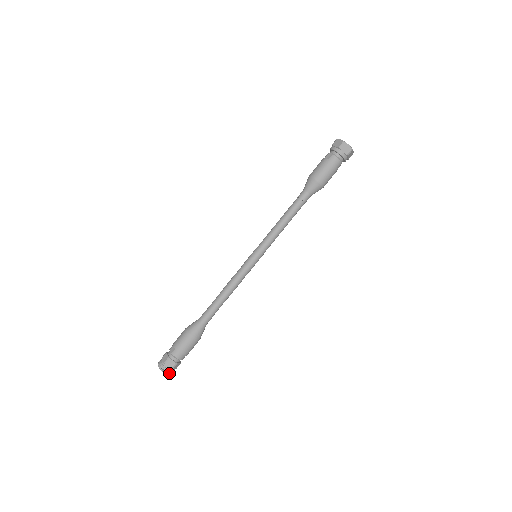
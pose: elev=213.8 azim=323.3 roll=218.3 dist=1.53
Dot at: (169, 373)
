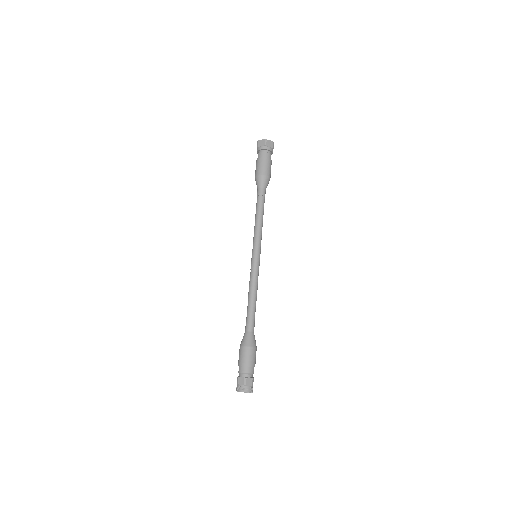
Dot at: (246, 391)
